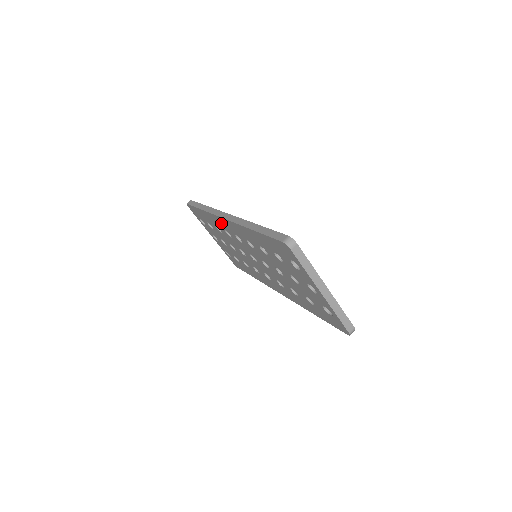
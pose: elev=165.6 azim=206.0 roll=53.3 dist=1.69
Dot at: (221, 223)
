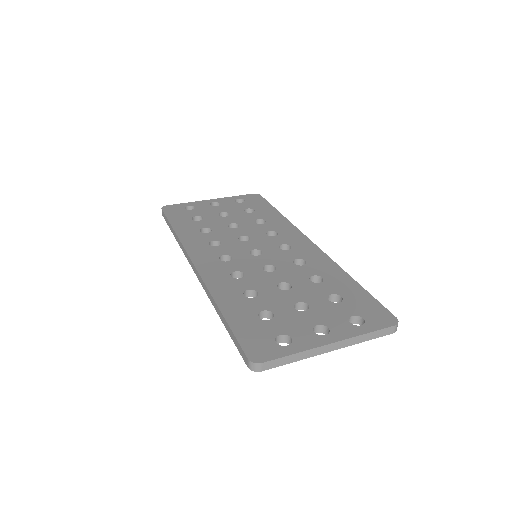
Dot at: occluded
